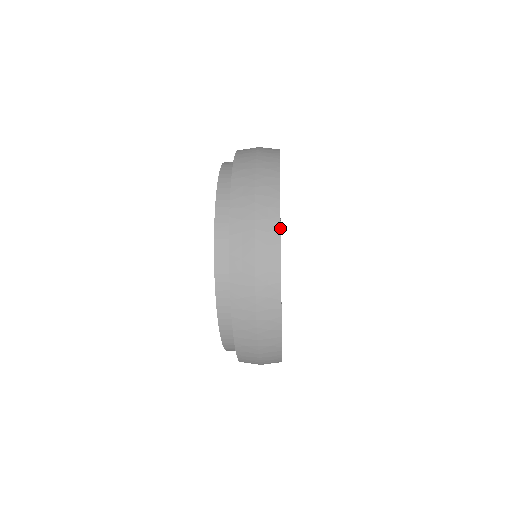
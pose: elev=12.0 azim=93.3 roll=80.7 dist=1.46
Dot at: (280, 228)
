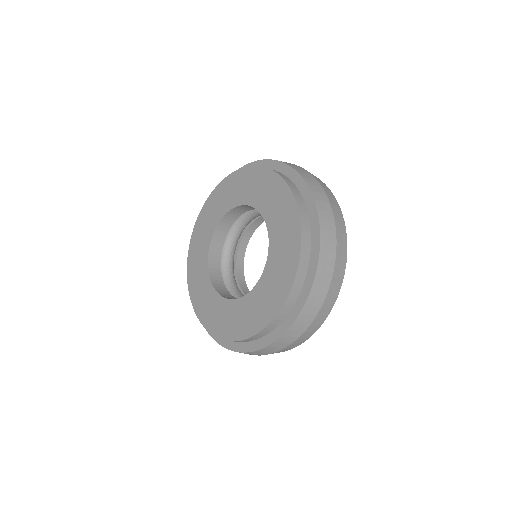
Dot at: occluded
